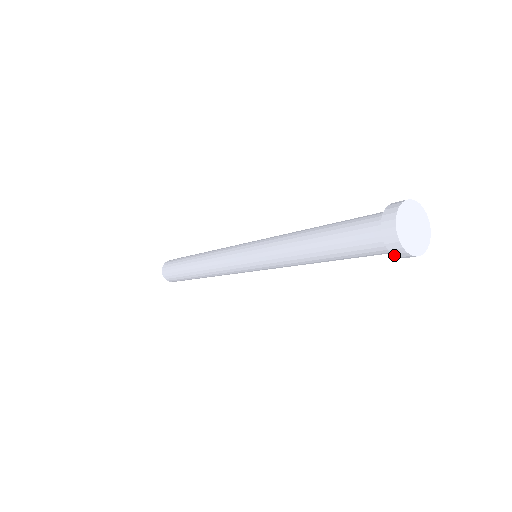
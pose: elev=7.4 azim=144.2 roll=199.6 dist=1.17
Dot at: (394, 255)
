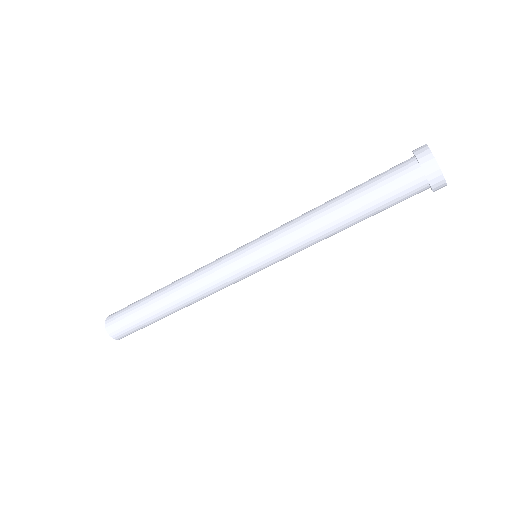
Dot at: (433, 189)
